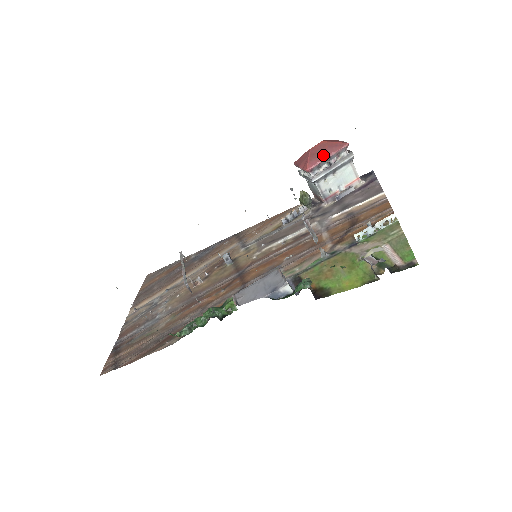
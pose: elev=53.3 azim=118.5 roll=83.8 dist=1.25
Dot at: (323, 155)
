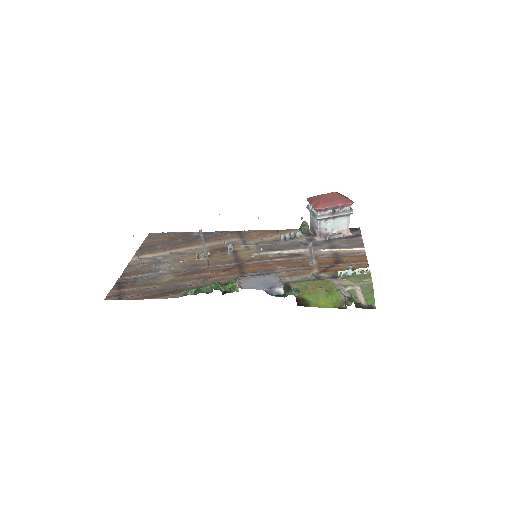
Dot at: (333, 203)
